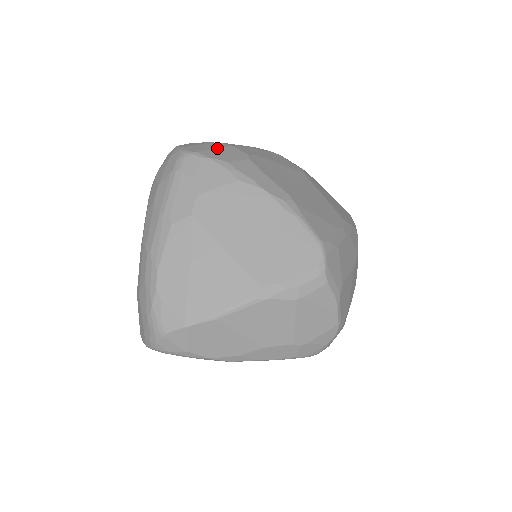
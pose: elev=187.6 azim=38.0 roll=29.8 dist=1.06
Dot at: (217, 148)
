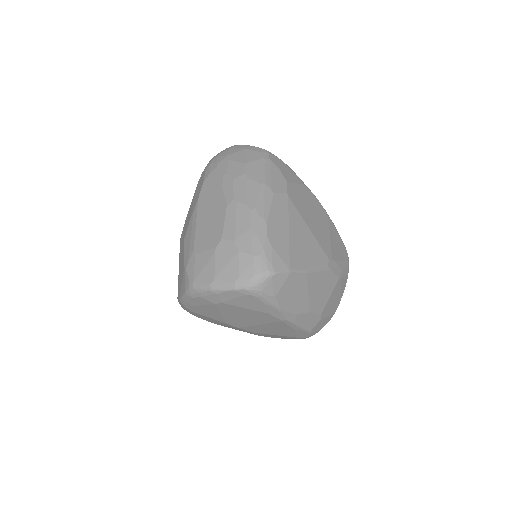
Dot at: occluded
